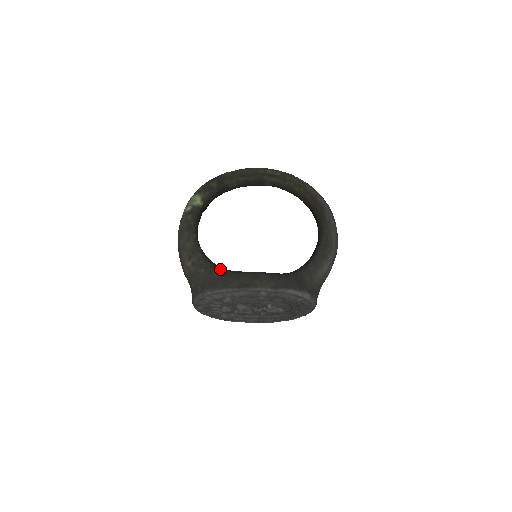
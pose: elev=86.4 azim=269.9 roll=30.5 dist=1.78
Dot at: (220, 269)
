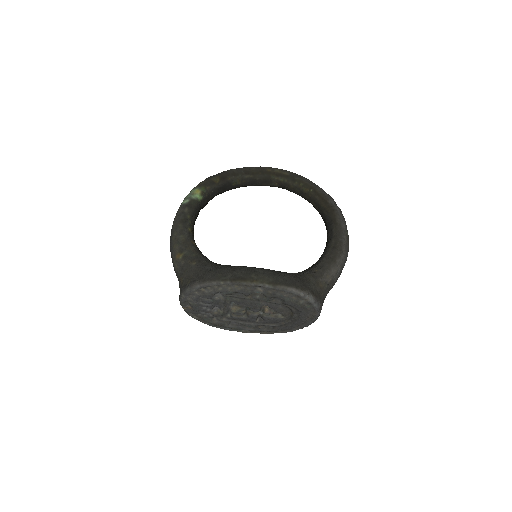
Dot at: (214, 263)
